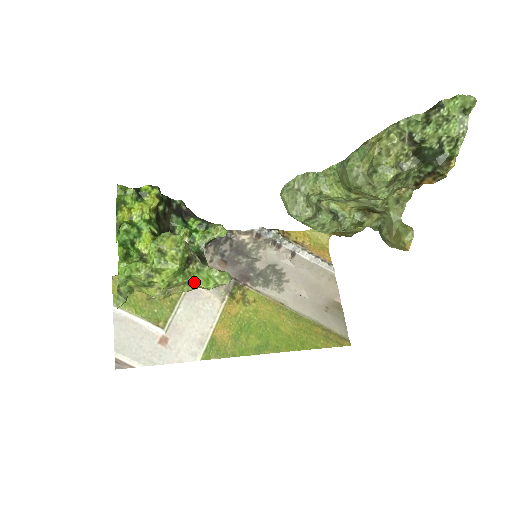
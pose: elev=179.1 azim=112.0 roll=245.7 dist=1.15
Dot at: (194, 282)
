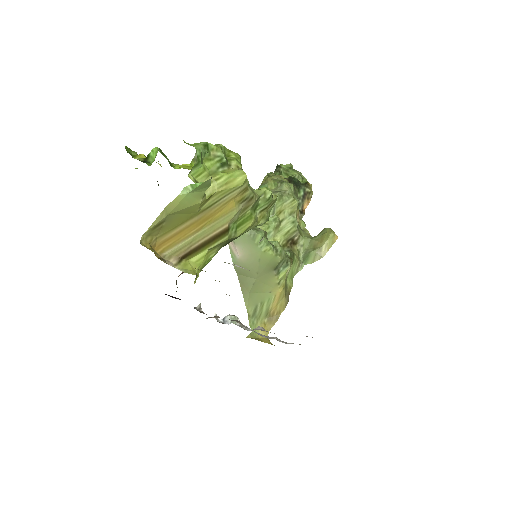
Dot at: (253, 190)
